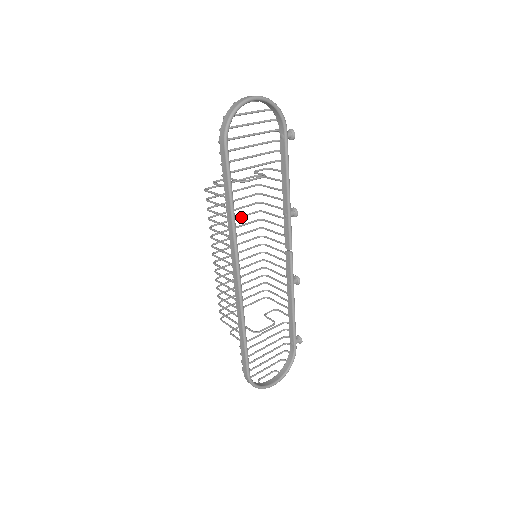
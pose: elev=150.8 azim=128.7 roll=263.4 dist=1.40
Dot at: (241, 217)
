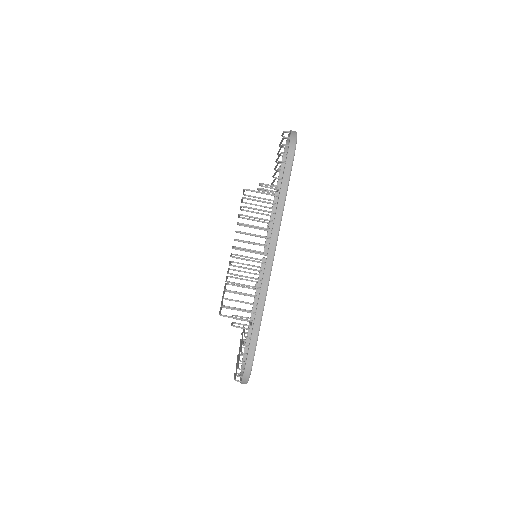
Dot at: occluded
